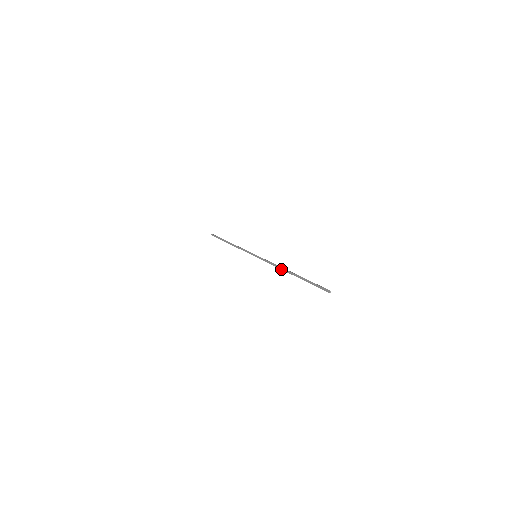
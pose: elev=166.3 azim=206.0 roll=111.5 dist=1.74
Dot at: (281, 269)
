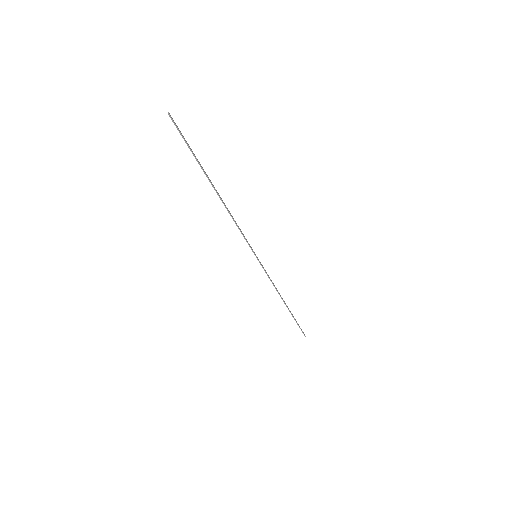
Dot at: occluded
